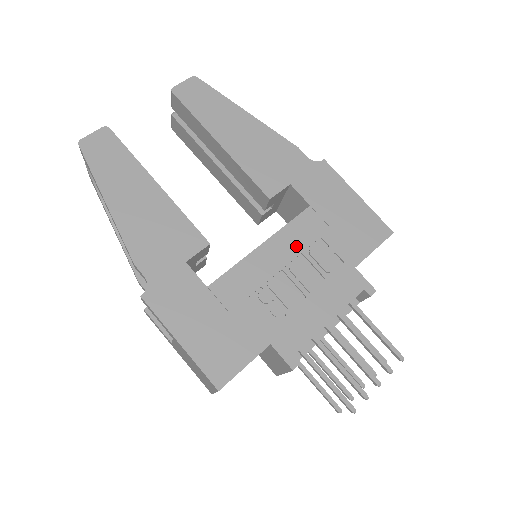
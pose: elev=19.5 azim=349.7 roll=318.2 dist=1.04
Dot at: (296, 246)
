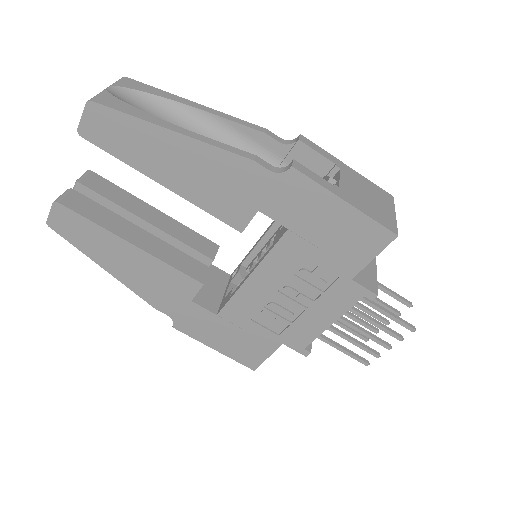
Dot at: (283, 272)
